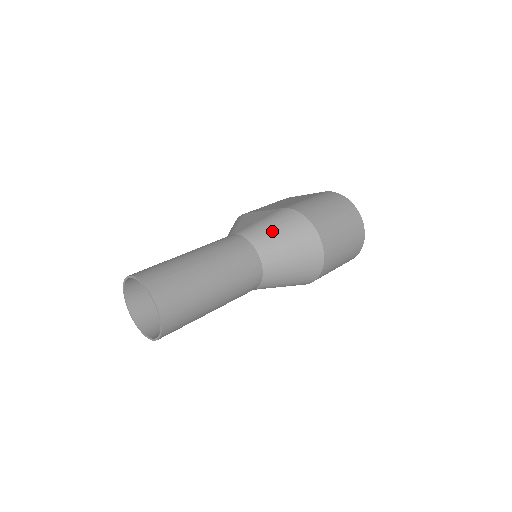
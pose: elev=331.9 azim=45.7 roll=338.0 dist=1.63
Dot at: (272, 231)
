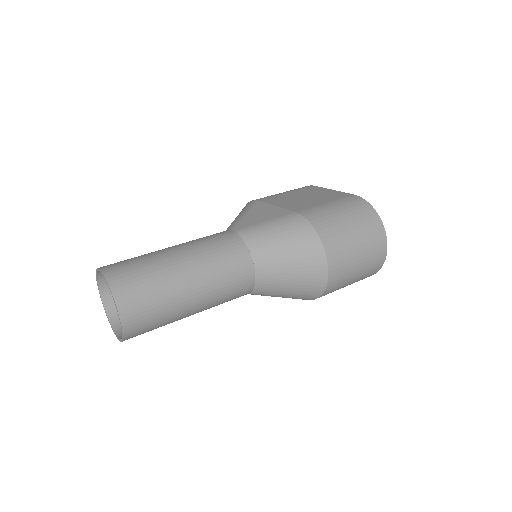
Dot at: (275, 240)
